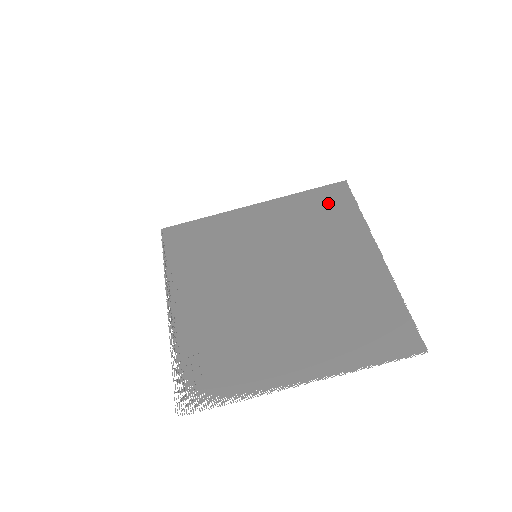
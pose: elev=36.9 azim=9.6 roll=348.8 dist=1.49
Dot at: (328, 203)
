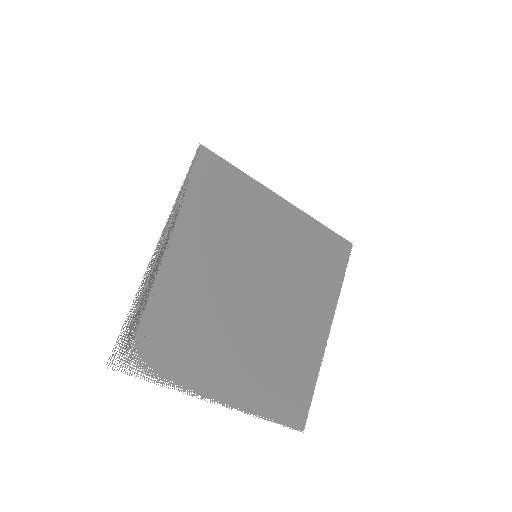
Dot at: (330, 254)
